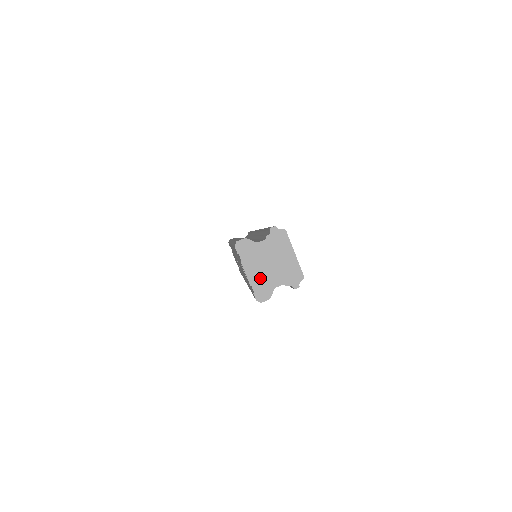
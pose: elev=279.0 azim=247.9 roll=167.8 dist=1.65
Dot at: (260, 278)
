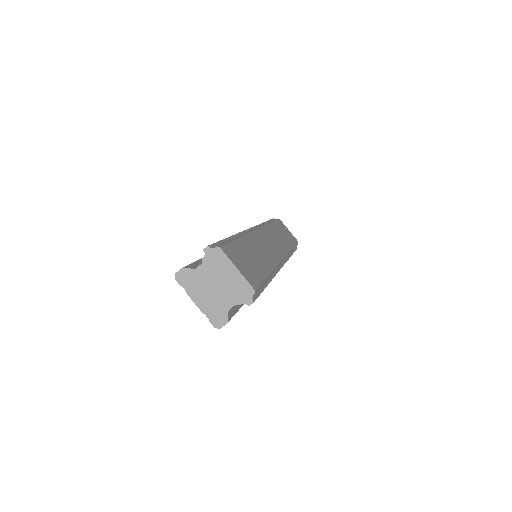
Dot at: (210, 304)
